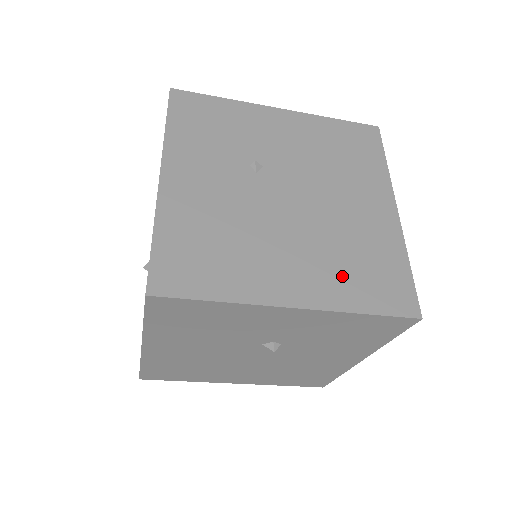
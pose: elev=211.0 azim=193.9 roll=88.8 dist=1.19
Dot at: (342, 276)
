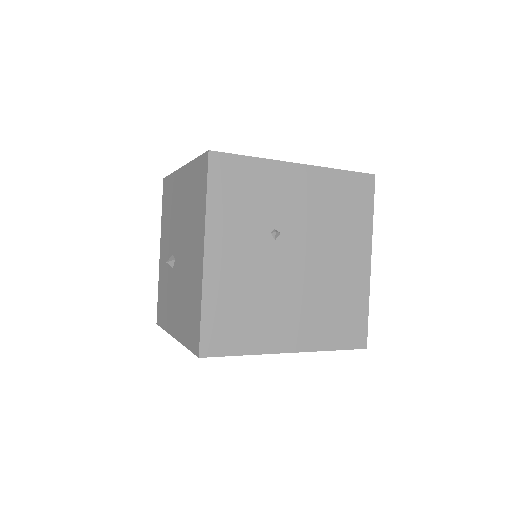
Dot at: (323, 324)
